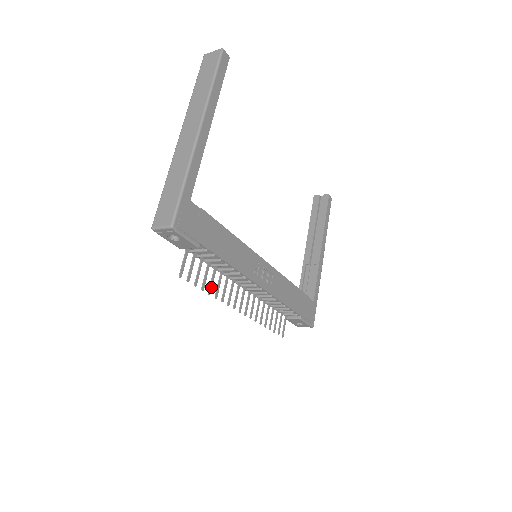
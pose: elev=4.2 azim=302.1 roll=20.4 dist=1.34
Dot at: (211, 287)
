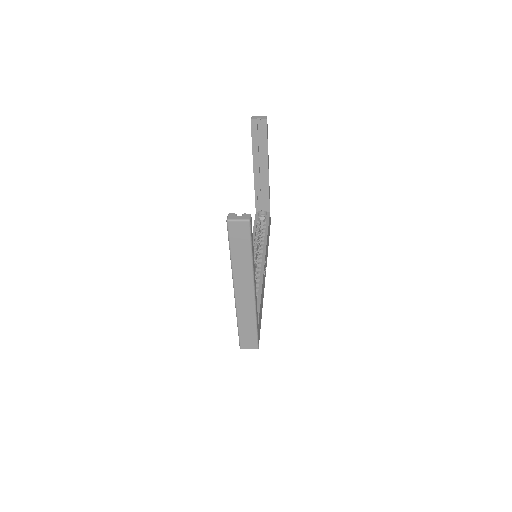
Dot at: occluded
